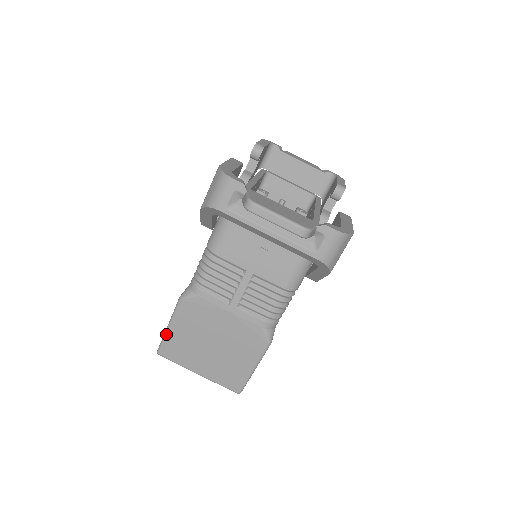
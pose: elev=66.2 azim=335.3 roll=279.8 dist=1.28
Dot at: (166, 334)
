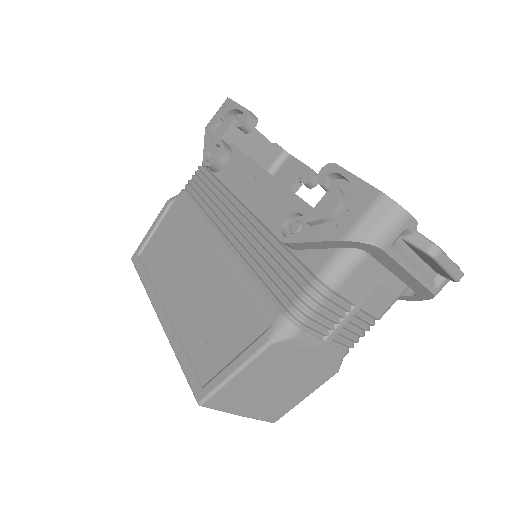
Dot at: (227, 383)
